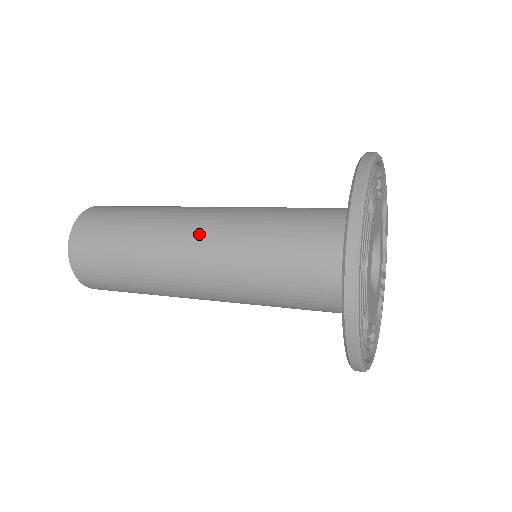
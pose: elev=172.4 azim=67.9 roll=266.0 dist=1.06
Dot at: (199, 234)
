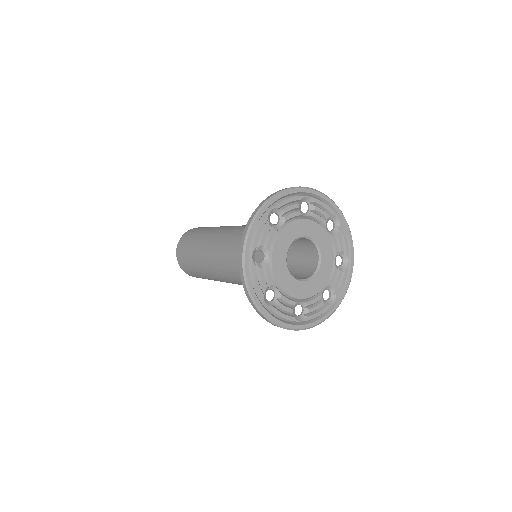
Dot at: (220, 241)
